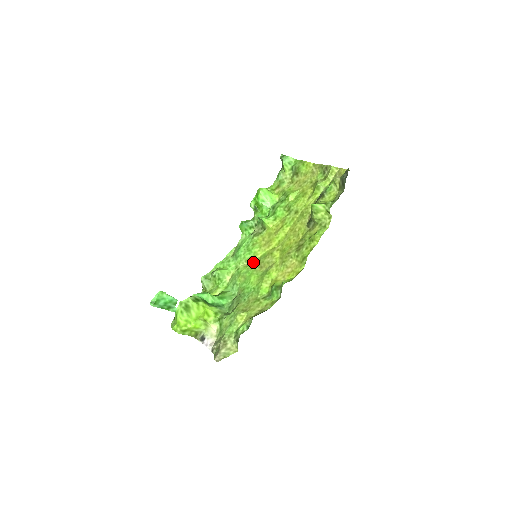
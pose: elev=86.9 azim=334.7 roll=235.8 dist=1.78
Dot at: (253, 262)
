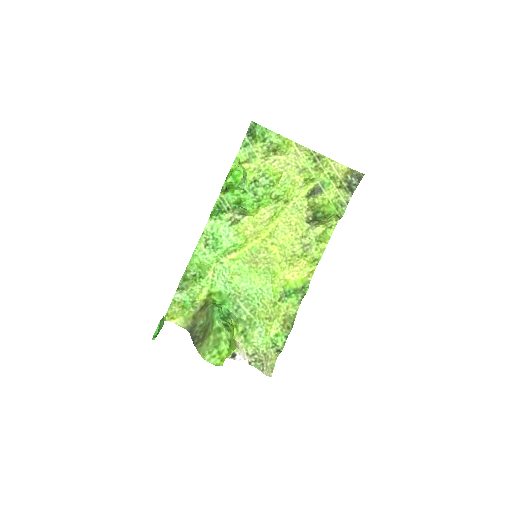
Dot at: (241, 255)
